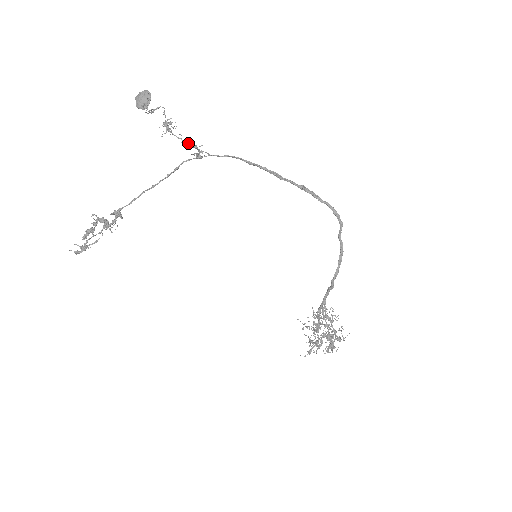
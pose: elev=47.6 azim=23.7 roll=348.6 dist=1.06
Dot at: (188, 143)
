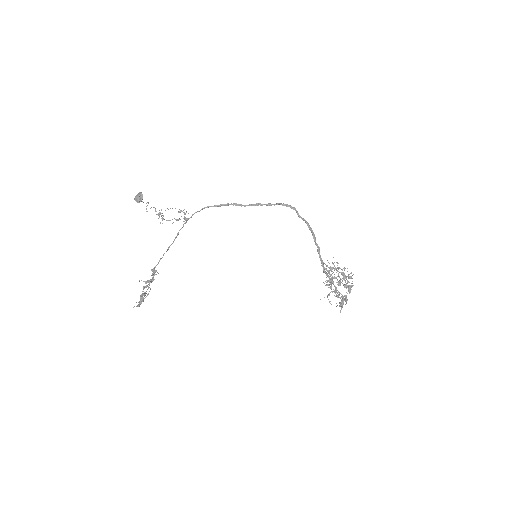
Dot at: (177, 219)
